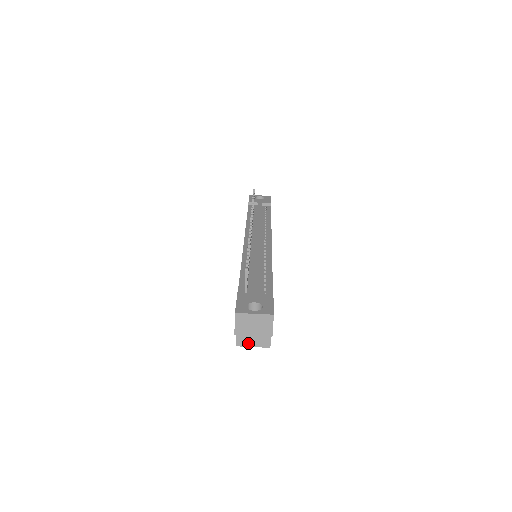
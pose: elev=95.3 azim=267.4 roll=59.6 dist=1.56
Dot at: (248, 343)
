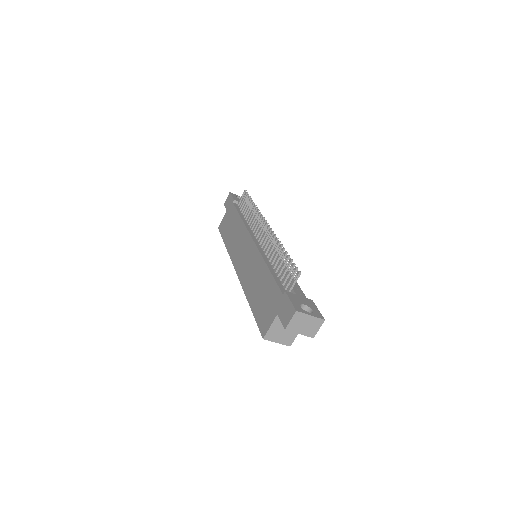
Dot at: (275, 338)
